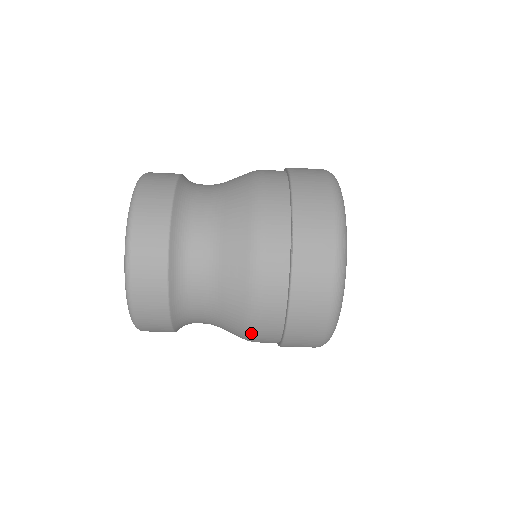
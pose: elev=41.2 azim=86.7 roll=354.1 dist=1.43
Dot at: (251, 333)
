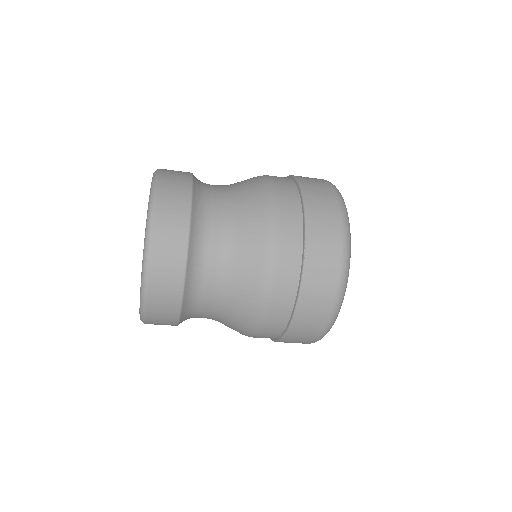
Dot at: occluded
